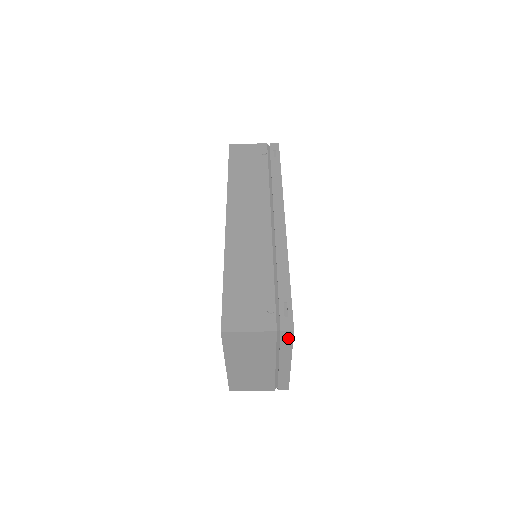
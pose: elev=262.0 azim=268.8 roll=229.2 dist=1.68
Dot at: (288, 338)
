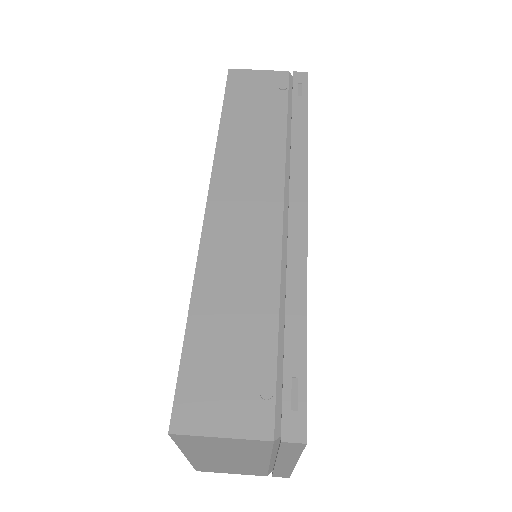
Dot at: (294, 447)
